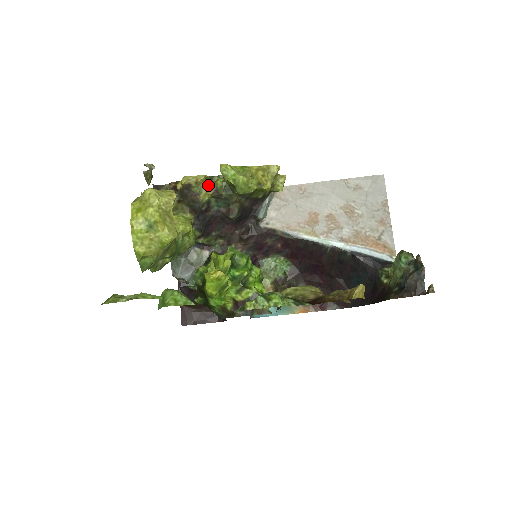
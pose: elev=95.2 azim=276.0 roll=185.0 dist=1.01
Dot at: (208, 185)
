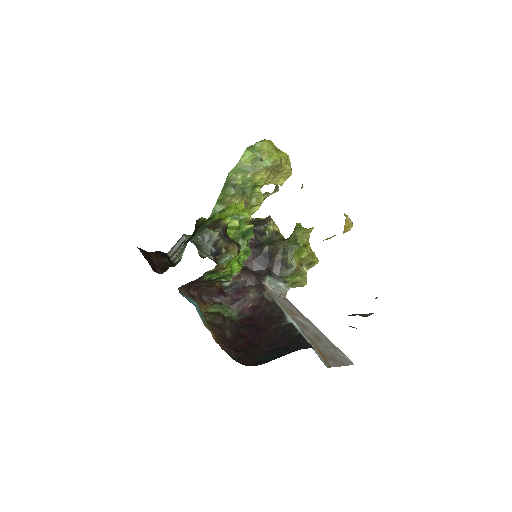
Dot at: occluded
